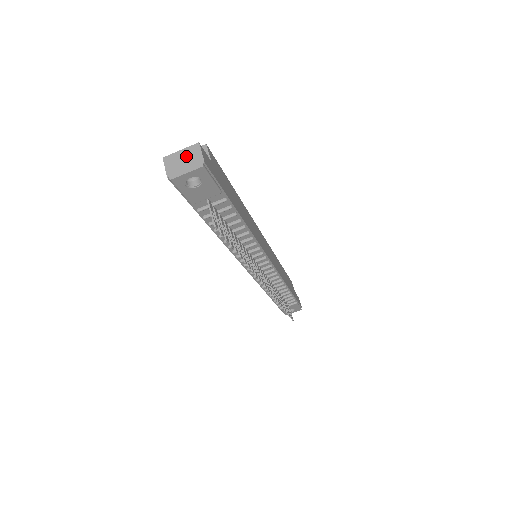
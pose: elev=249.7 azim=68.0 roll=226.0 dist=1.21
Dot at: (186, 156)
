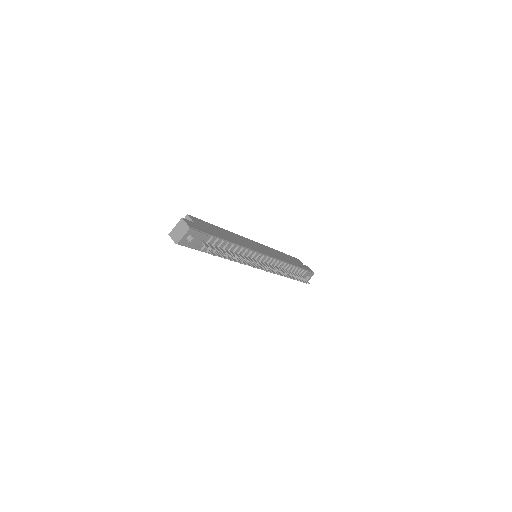
Dot at: (179, 228)
